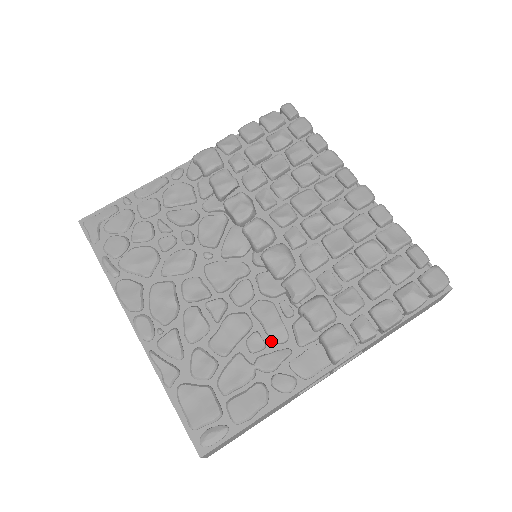
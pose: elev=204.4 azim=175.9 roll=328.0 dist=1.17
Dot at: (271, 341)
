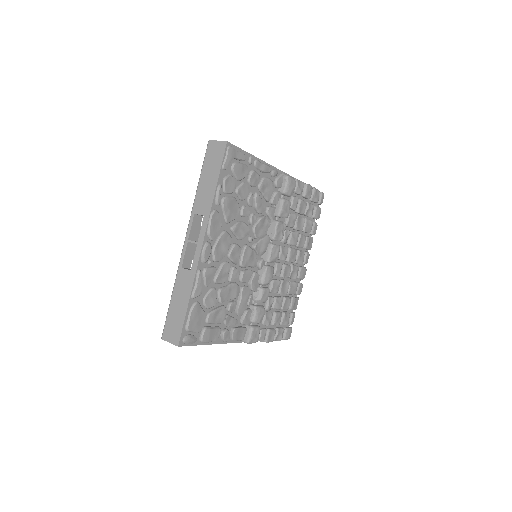
Dot at: (235, 310)
